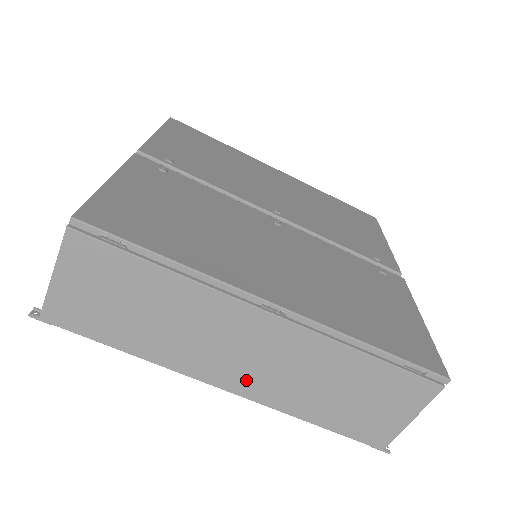
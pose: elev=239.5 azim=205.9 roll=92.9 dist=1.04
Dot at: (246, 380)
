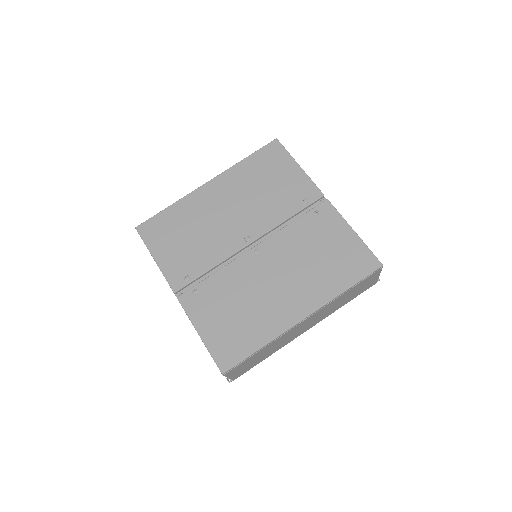
Dot at: (311, 325)
